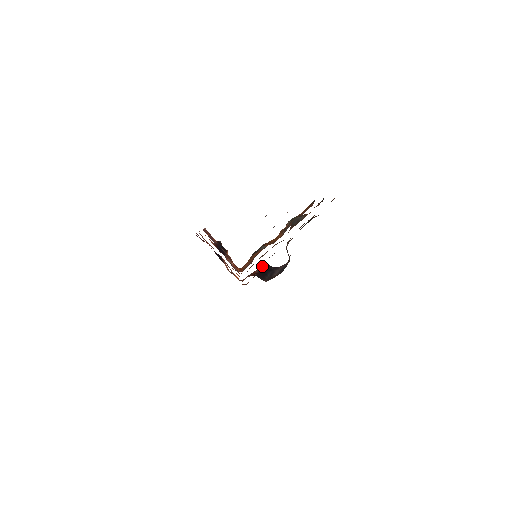
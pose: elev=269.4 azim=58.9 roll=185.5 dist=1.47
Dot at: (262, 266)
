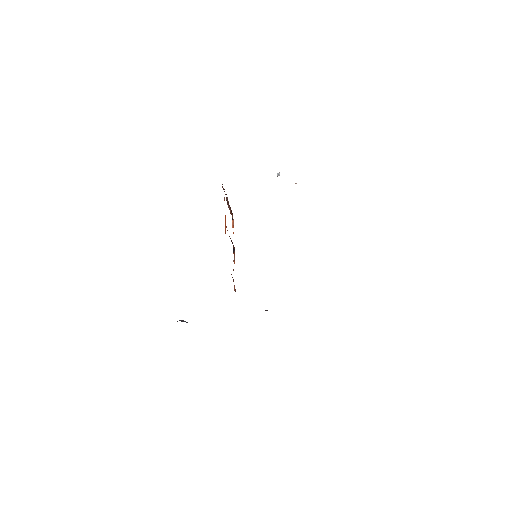
Dot at: occluded
